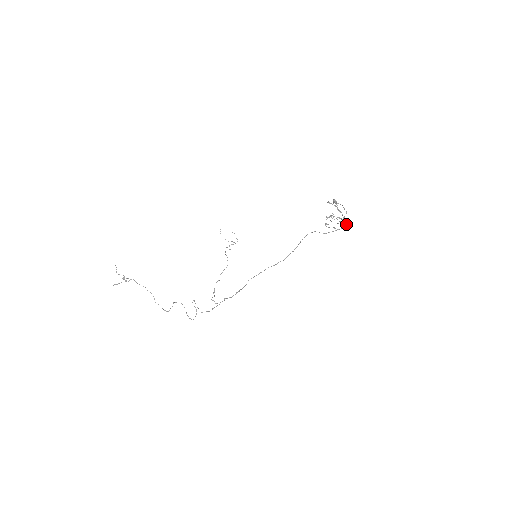
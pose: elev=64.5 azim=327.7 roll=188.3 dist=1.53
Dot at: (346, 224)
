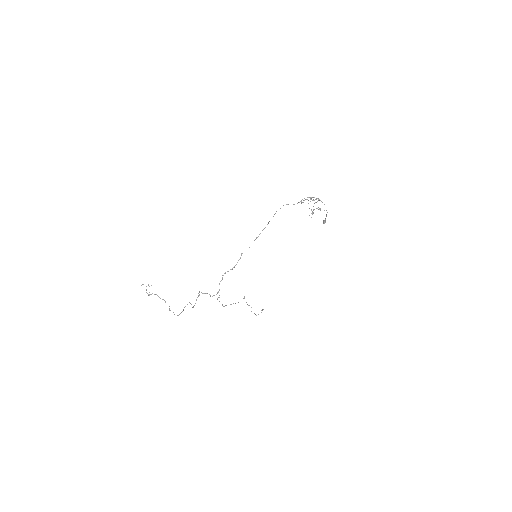
Dot at: (318, 199)
